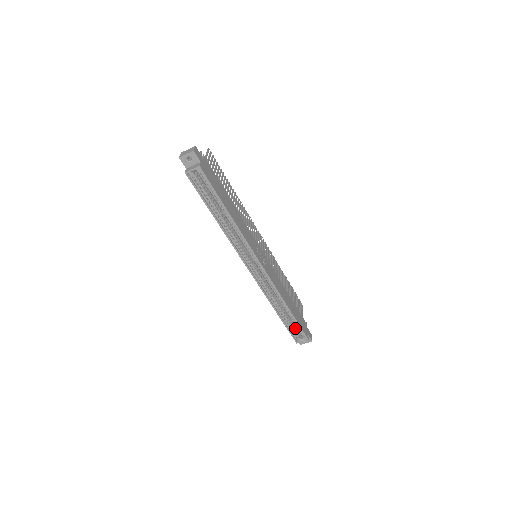
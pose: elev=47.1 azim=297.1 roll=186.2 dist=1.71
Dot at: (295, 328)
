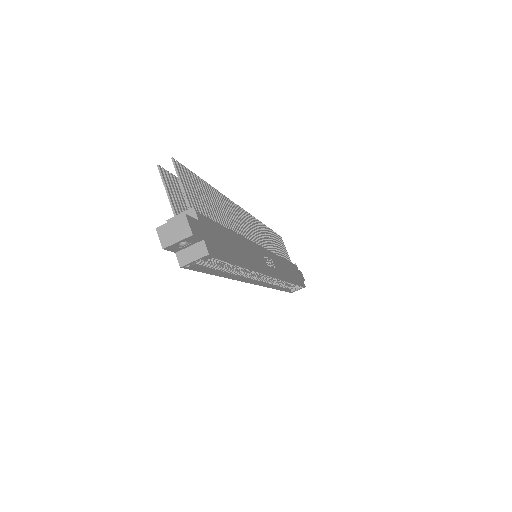
Dot at: occluded
